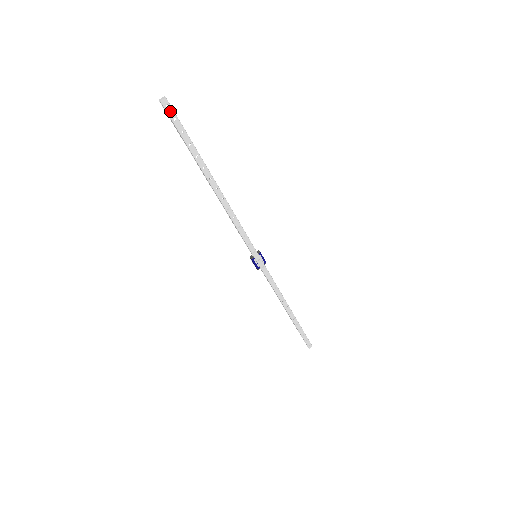
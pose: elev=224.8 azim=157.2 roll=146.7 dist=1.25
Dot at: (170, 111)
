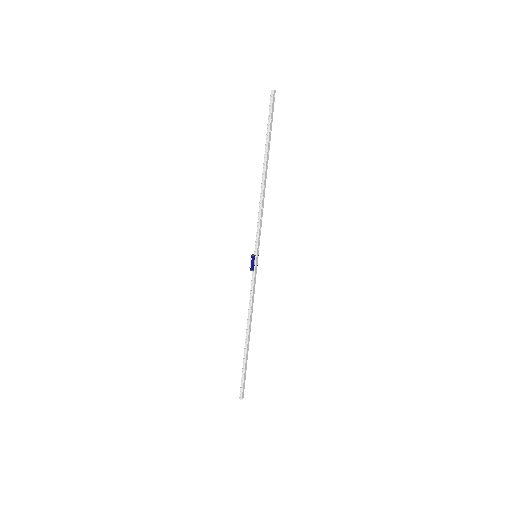
Dot at: (273, 100)
